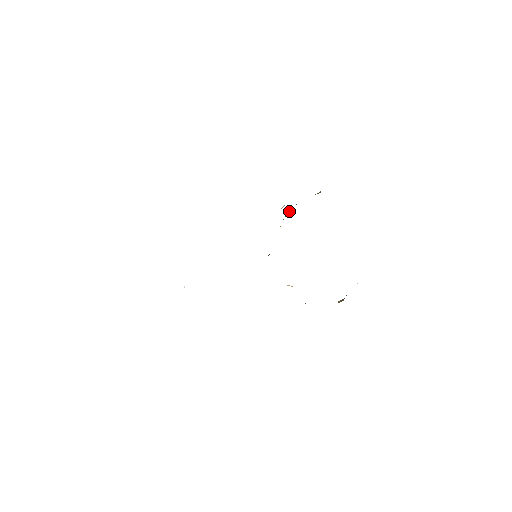
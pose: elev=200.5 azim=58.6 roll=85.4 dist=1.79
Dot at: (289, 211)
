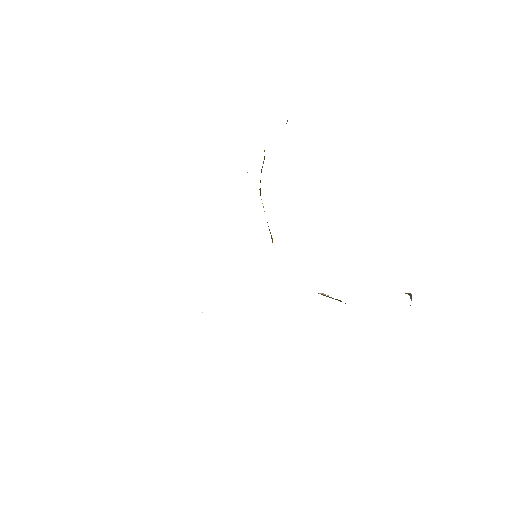
Dot at: occluded
